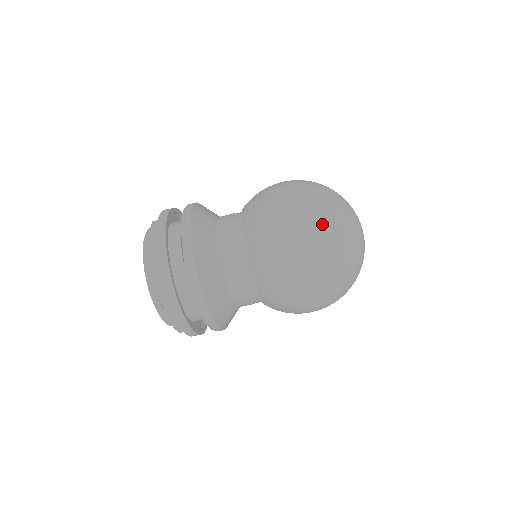
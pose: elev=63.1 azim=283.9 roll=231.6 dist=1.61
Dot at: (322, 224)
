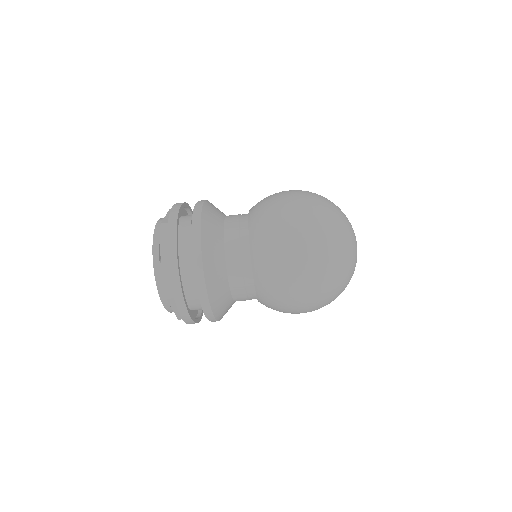
Dot at: (316, 200)
